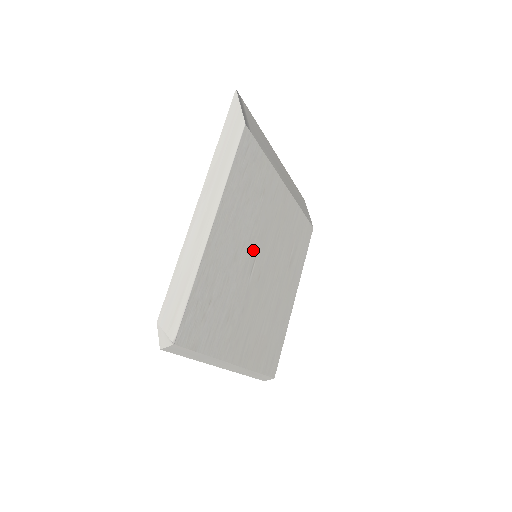
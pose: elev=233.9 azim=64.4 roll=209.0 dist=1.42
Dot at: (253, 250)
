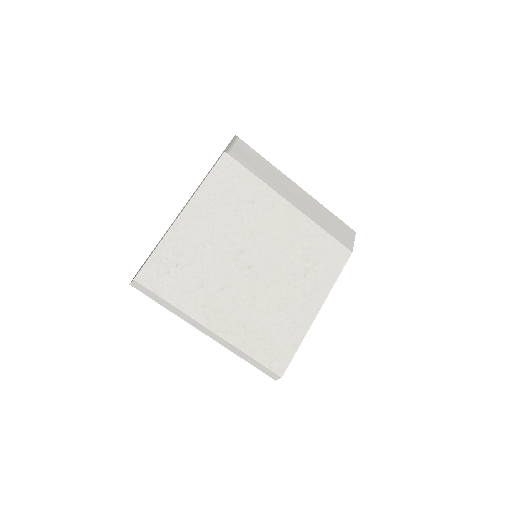
Dot at: (238, 244)
